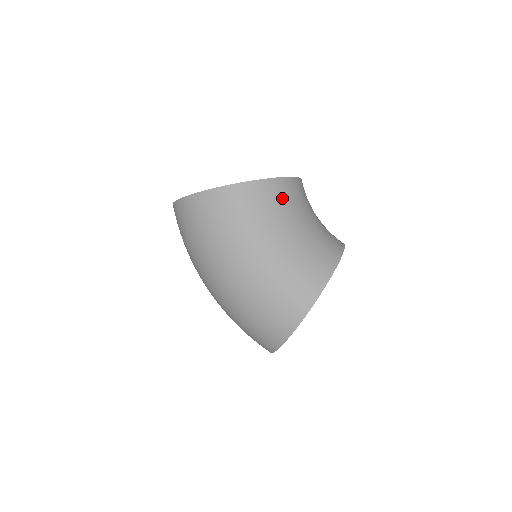
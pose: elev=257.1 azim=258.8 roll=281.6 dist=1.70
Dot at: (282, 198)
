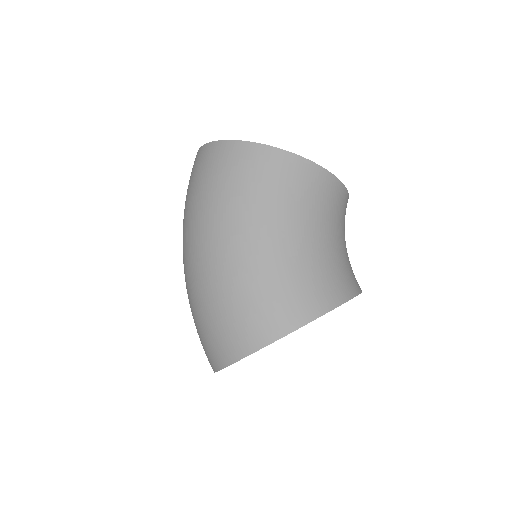
Dot at: (322, 194)
